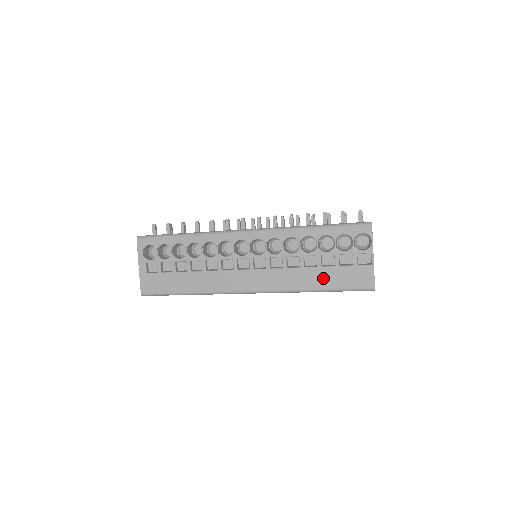
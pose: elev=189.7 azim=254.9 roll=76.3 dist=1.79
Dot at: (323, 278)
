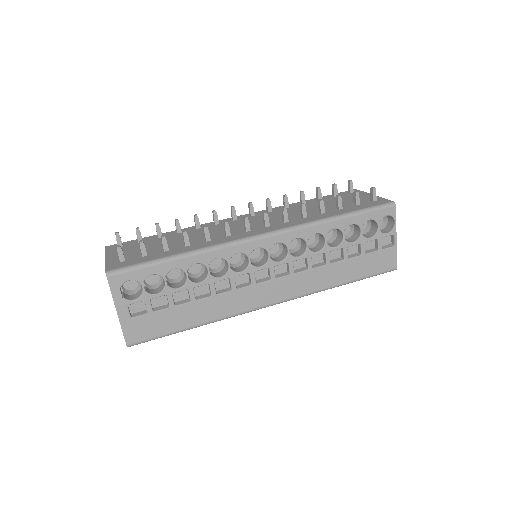
Dot at: (350, 270)
